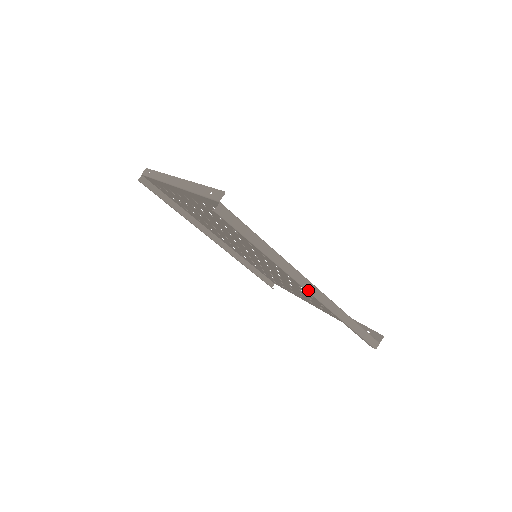
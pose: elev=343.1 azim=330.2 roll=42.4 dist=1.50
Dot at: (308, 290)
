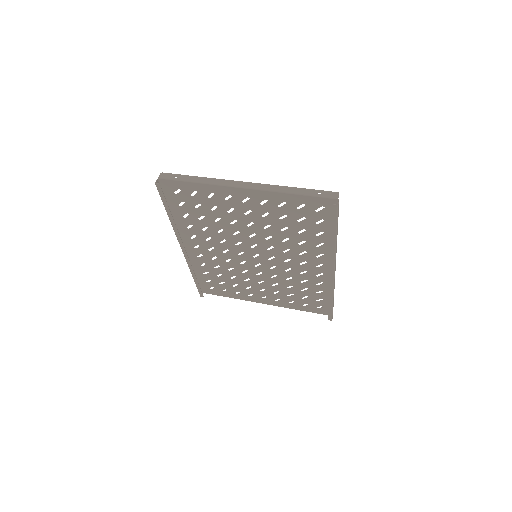
Dot at: occluded
